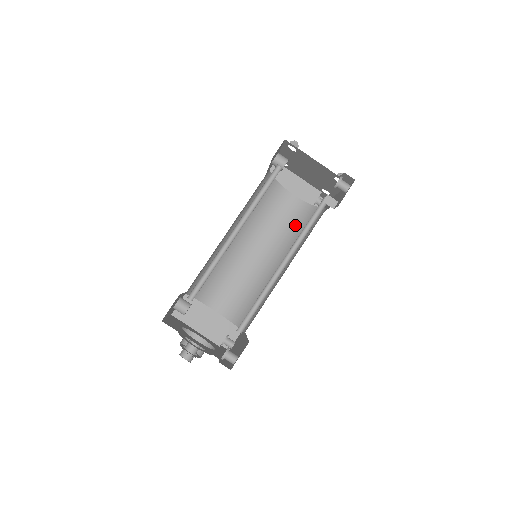
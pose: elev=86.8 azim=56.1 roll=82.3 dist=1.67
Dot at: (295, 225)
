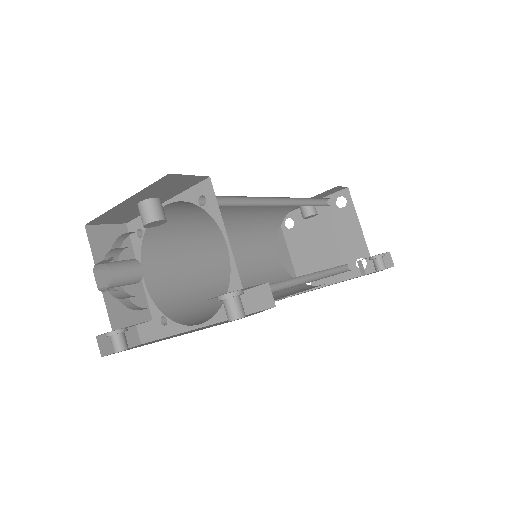
Dot at: (274, 280)
